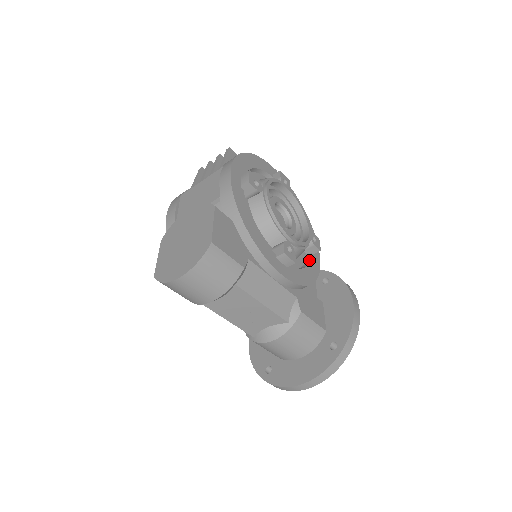
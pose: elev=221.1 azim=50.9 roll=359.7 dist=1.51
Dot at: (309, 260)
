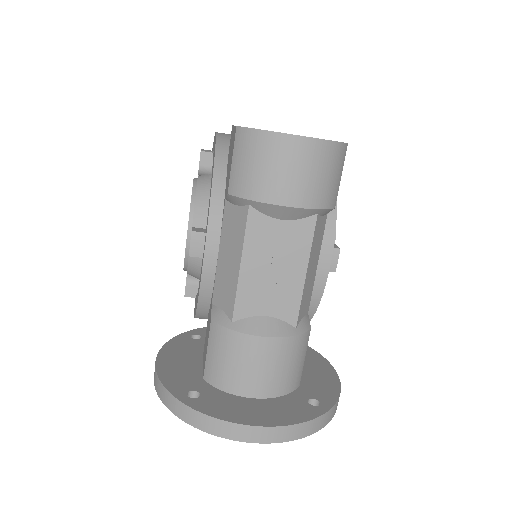
Dot at: occluded
